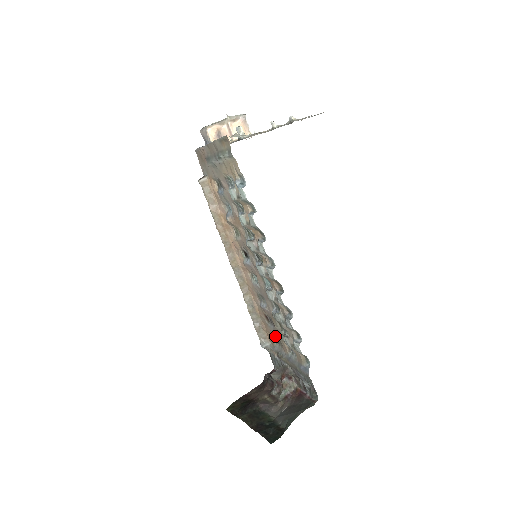
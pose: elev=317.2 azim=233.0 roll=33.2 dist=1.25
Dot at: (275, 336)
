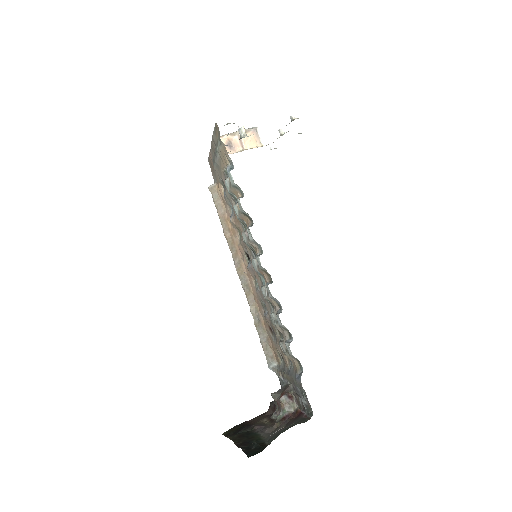
Dot at: (279, 350)
